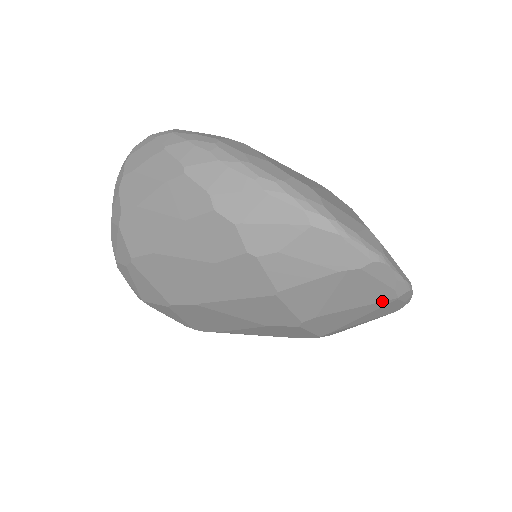
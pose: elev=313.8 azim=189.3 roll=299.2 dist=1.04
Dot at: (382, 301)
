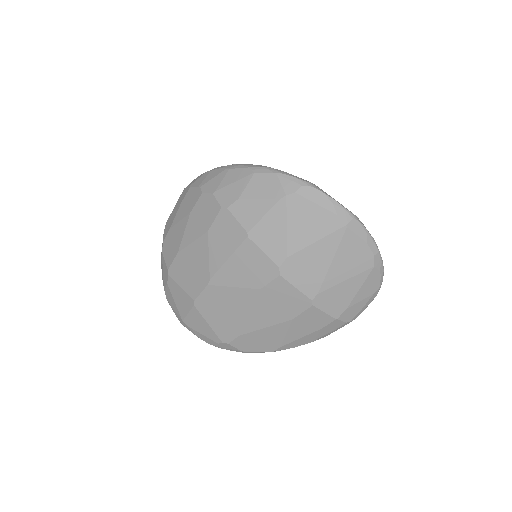
Dot at: (334, 231)
